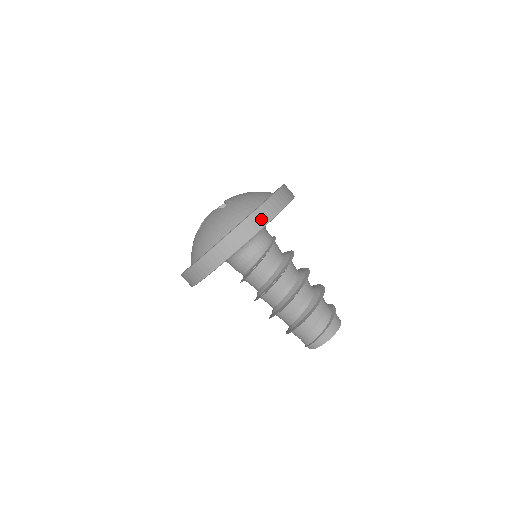
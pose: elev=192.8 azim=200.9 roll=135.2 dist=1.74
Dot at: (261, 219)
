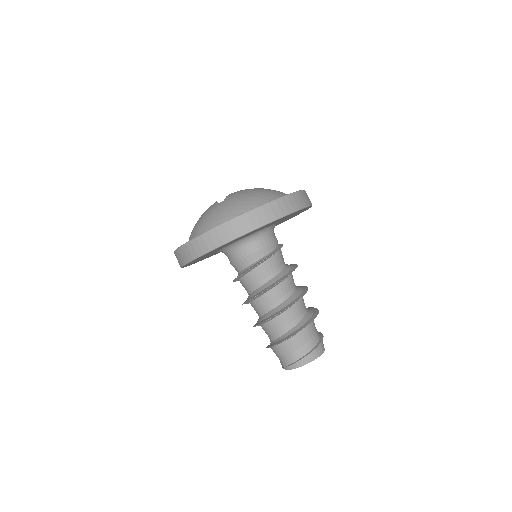
Dot at: (307, 199)
